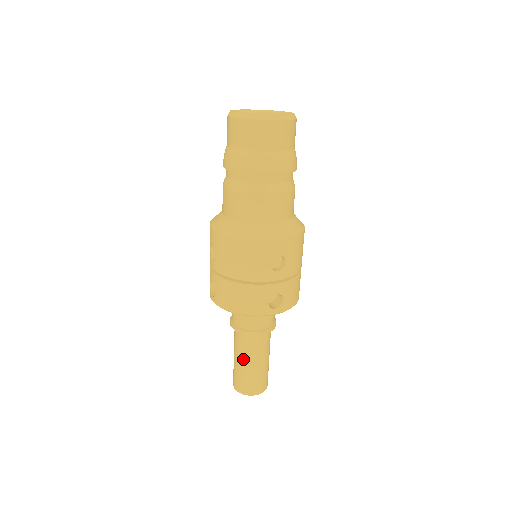
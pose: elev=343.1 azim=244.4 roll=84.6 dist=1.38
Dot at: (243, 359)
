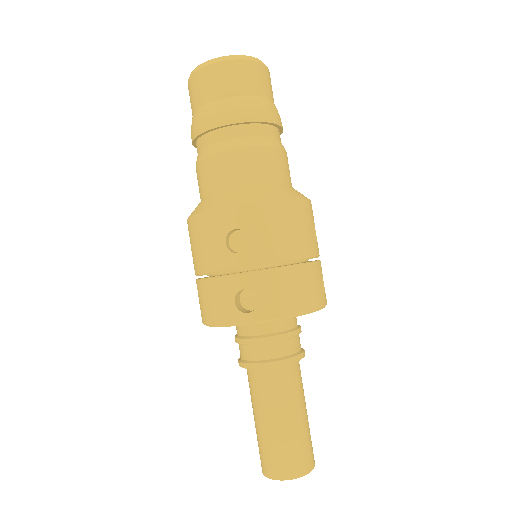
Dot at: (255, 412)
